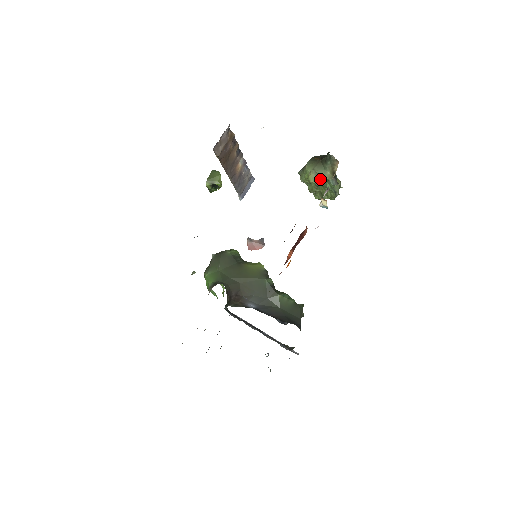
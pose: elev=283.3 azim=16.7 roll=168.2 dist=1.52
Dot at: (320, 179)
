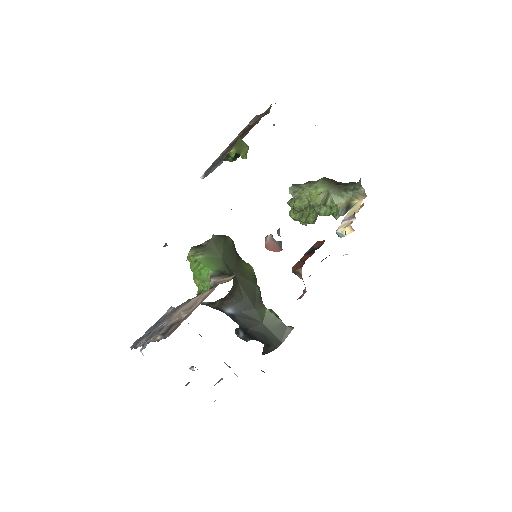
Dot at: (325, 202)
